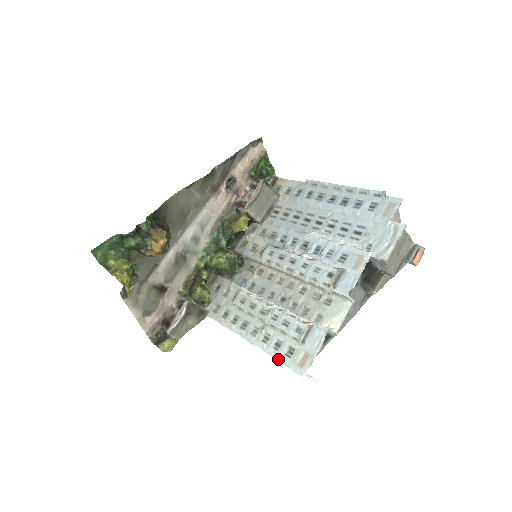
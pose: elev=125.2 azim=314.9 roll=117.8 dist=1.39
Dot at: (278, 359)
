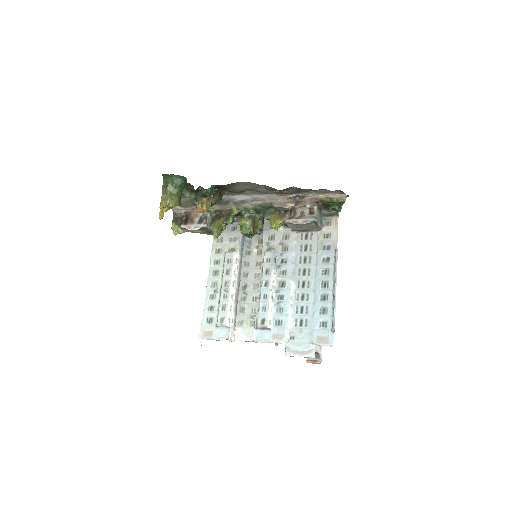
Dot at: (203, 314)
